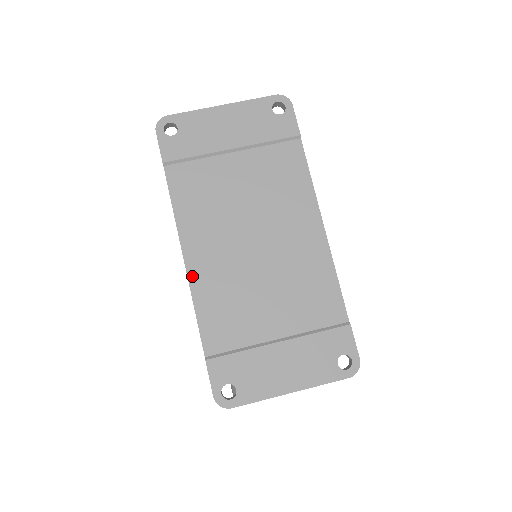
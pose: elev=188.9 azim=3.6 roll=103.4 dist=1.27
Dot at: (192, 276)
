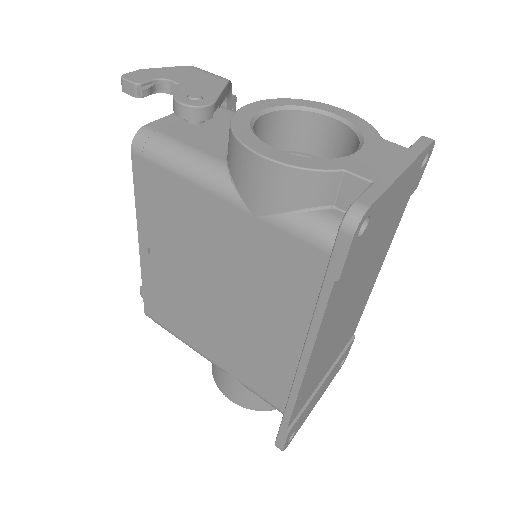
Dot at: (305, 379)
